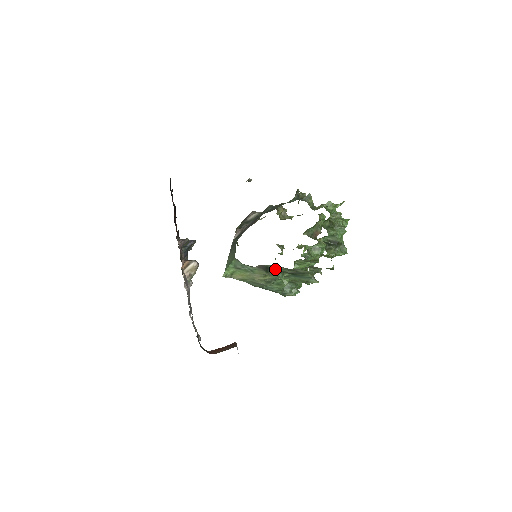
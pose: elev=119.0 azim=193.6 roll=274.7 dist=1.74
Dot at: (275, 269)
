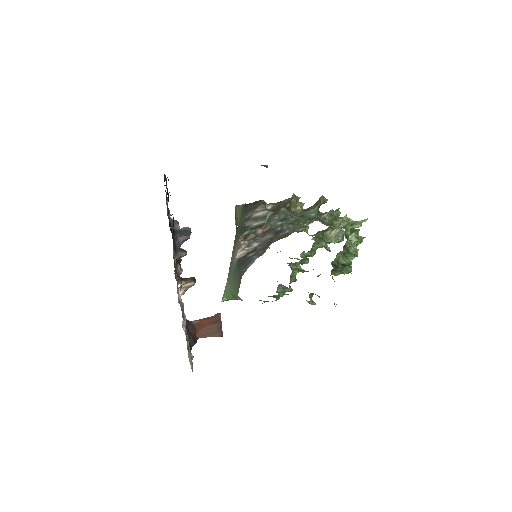
Dot at: occluded
